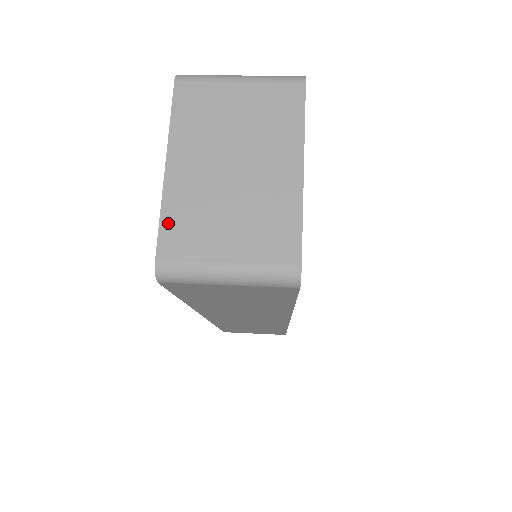
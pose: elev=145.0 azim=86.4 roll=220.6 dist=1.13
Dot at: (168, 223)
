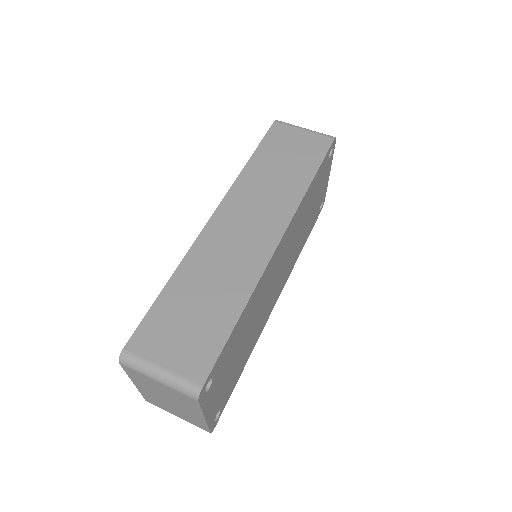
Dot at: (146, 397)
